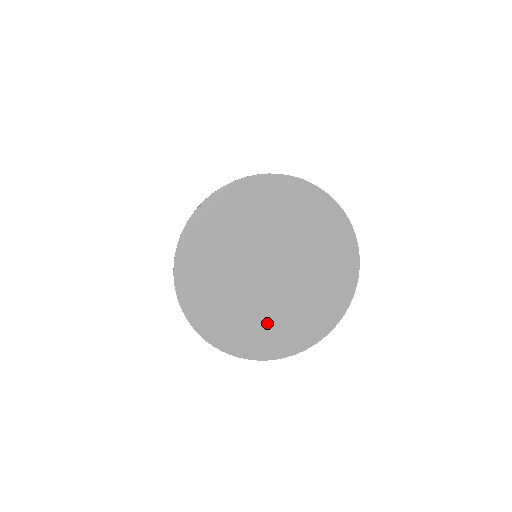
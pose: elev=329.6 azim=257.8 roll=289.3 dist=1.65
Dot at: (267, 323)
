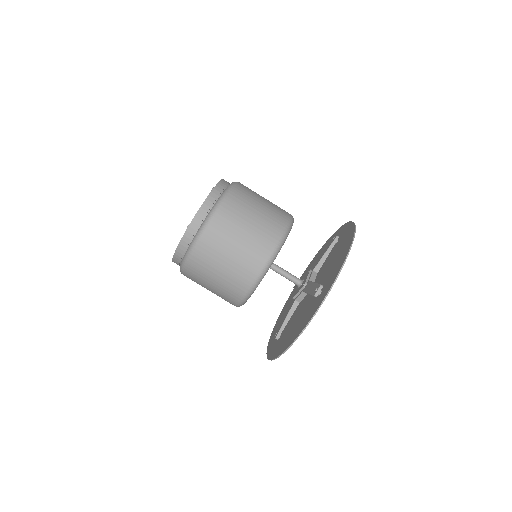
Dot at: occluded
